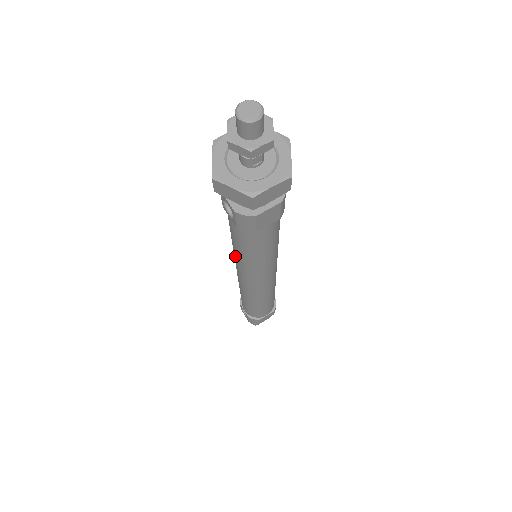
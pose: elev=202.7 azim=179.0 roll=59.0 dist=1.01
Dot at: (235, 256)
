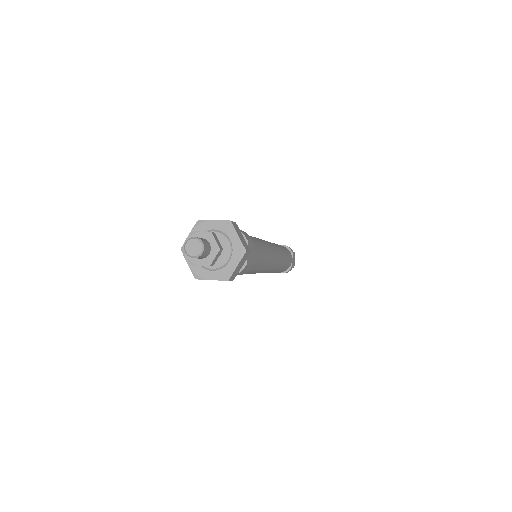
Dot at: occluded
